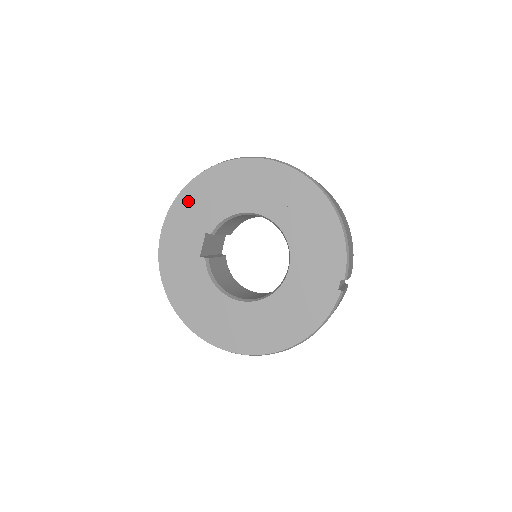
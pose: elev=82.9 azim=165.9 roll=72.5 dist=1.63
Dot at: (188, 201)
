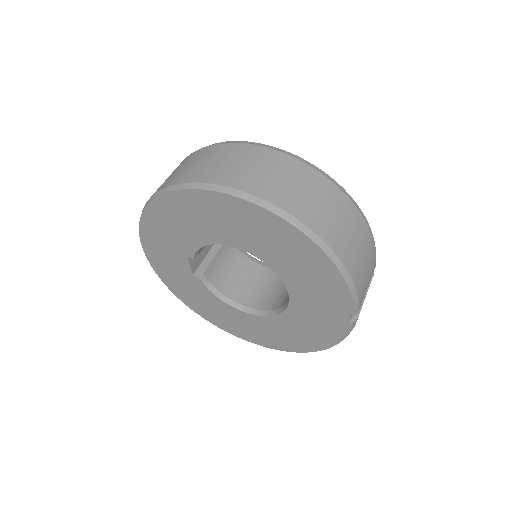
Dot at: (153, 227)
